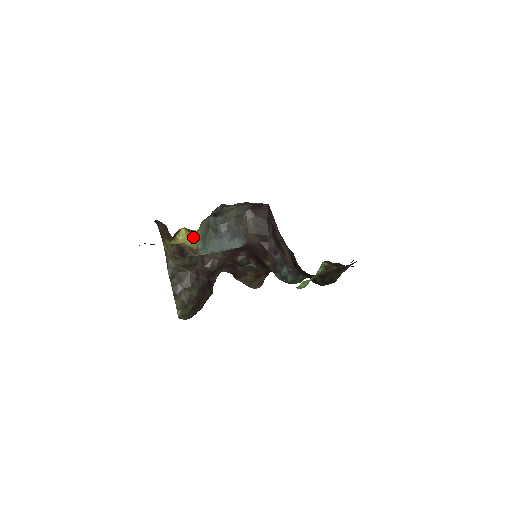
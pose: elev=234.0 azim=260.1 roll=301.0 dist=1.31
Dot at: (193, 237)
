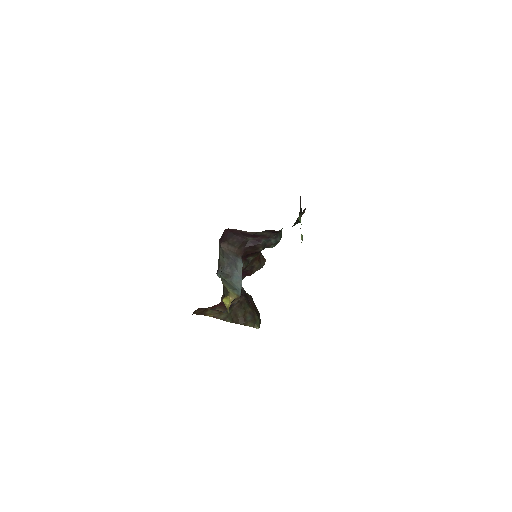
Dot at: (230, 295)
